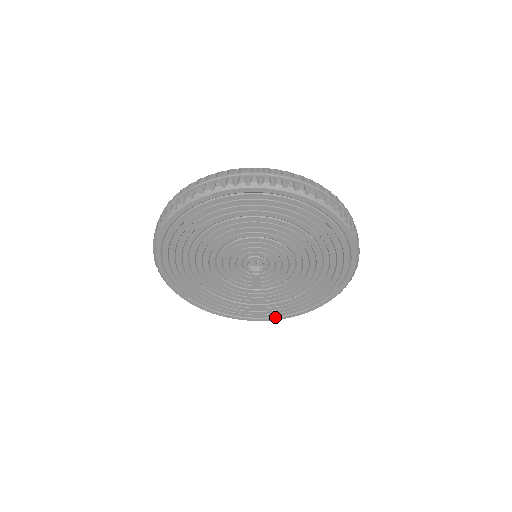
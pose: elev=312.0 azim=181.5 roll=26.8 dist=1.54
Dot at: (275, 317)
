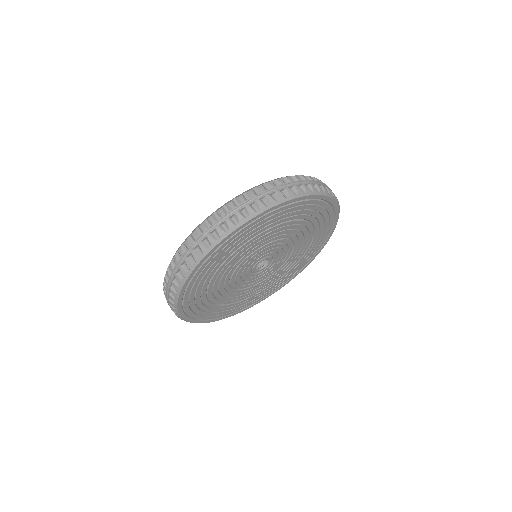
Dot at: (237, 312)
